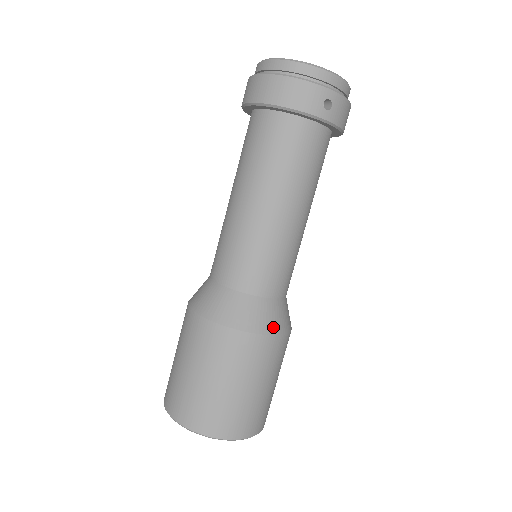
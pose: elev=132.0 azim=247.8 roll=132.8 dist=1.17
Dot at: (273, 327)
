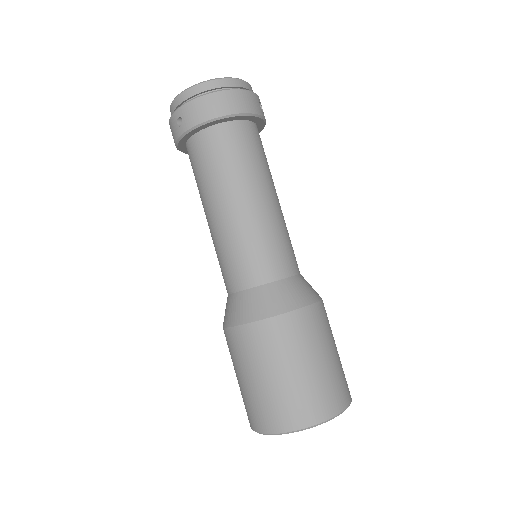
Dot at: (317, 293)
